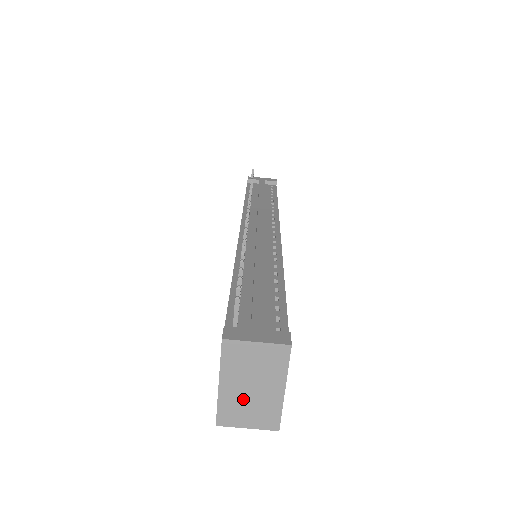
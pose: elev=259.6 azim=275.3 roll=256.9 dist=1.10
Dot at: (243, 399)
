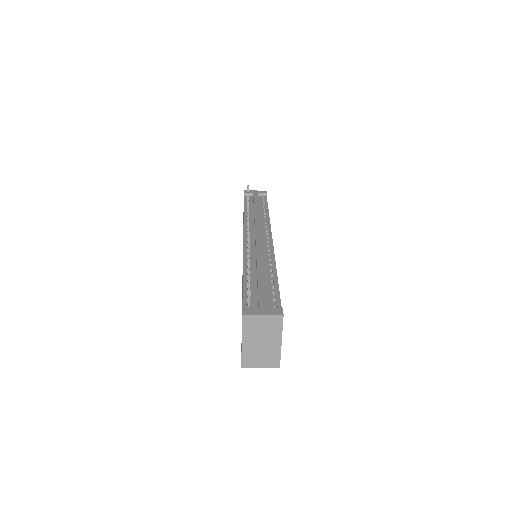
Dot at: (257, 350)
